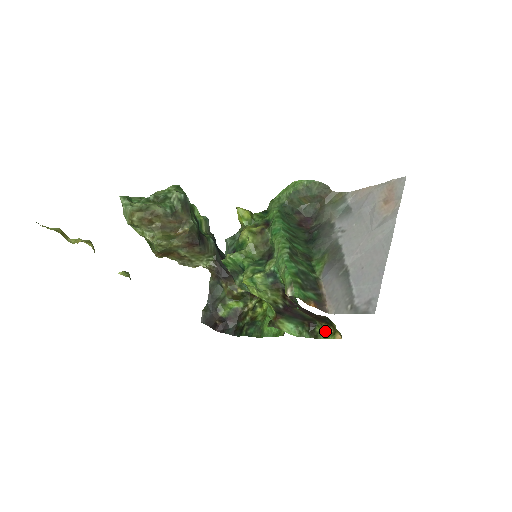
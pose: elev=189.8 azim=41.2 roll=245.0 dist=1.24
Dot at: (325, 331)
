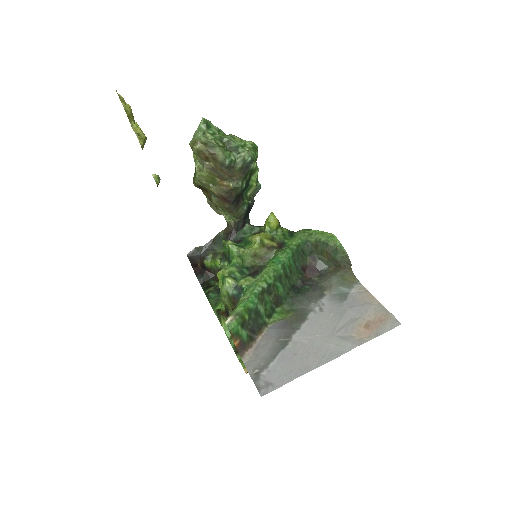
Dot at: occluded
